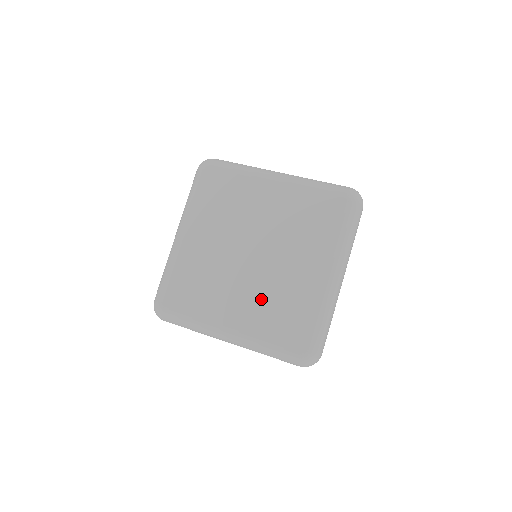
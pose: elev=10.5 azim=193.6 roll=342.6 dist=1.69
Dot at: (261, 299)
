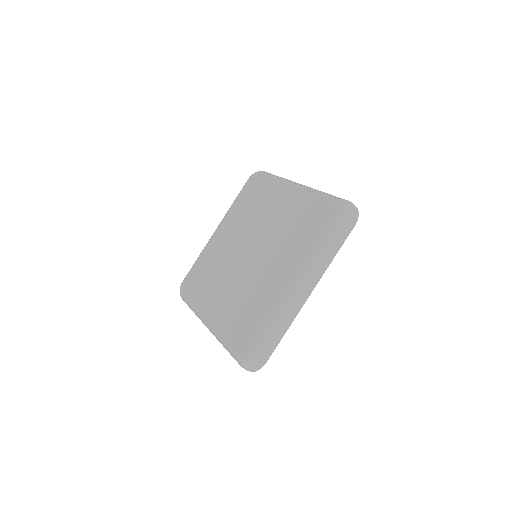
Dot at: (280, 247)
